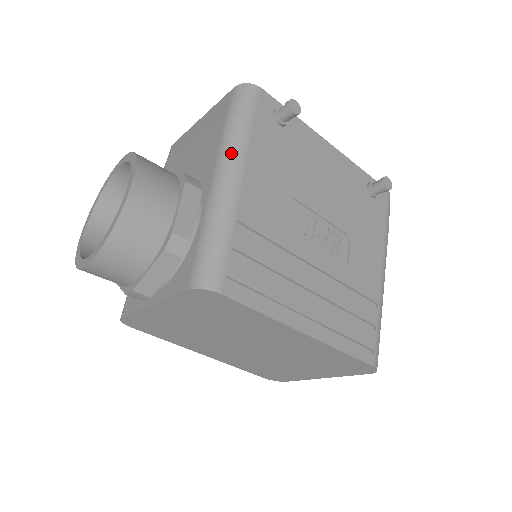
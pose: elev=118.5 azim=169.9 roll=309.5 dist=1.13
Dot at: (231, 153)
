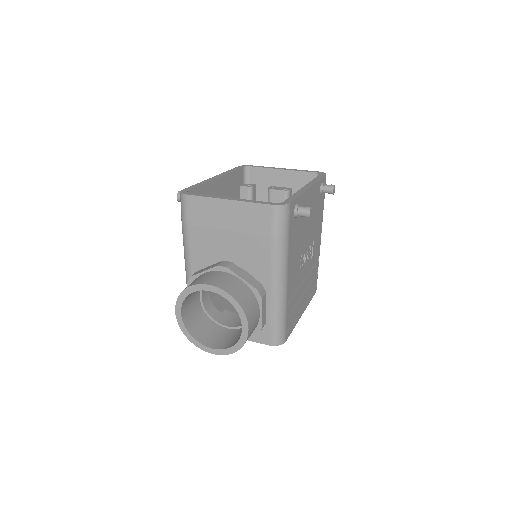
Dot at: (281, 267)
